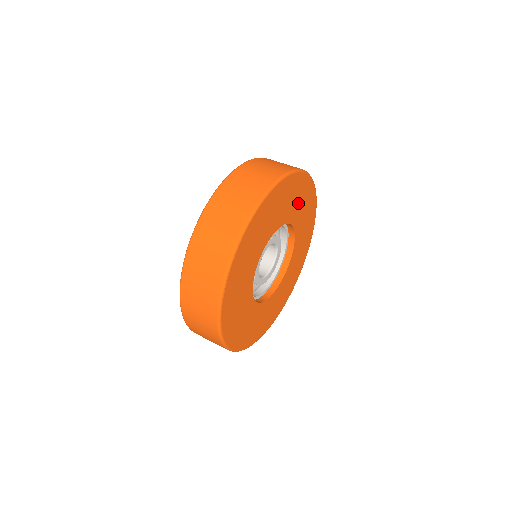
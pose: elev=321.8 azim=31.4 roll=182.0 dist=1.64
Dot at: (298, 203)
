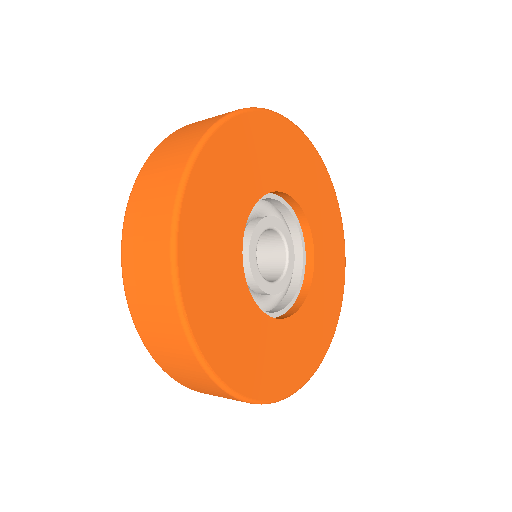
Dot at: (257, 160)
